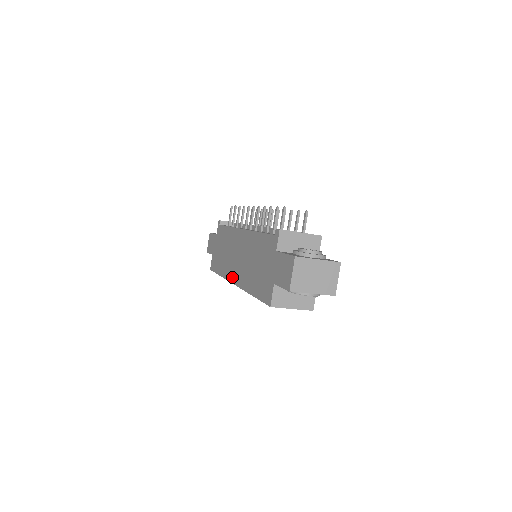
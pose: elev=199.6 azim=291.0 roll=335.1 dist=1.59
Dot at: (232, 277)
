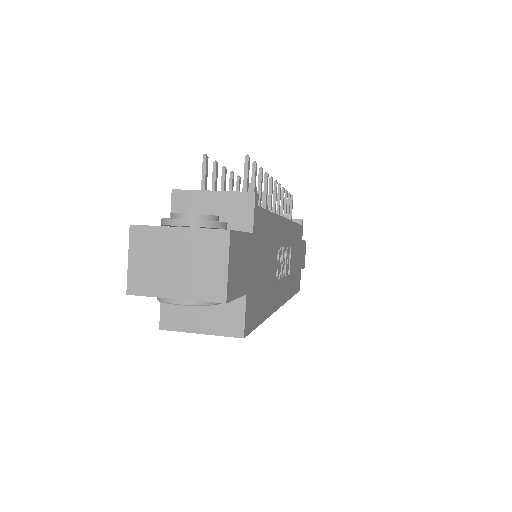
Dot at: occluded
